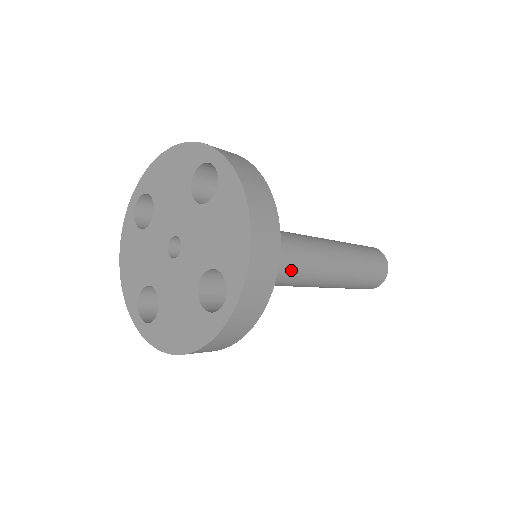
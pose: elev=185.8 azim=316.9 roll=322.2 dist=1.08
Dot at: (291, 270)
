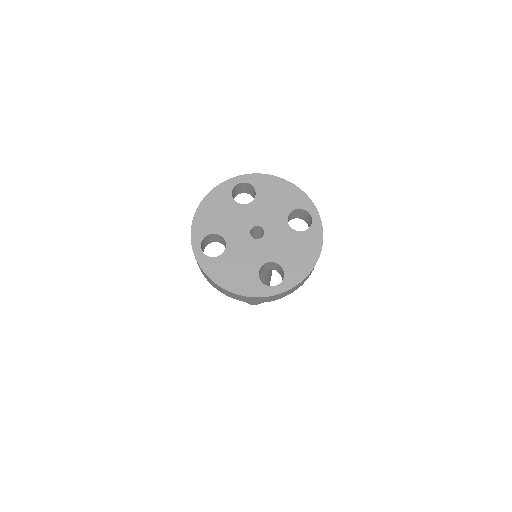
Dot at: occluded
